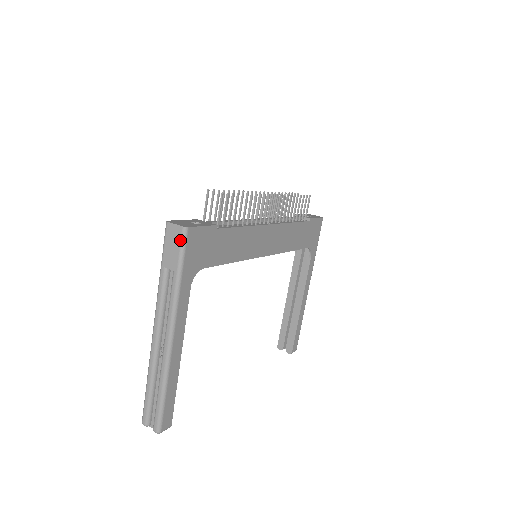
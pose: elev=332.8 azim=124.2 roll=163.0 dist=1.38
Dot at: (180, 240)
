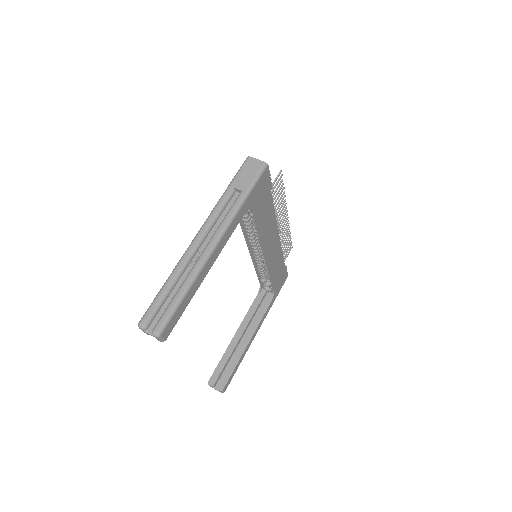
Dot at: (258, 170)
